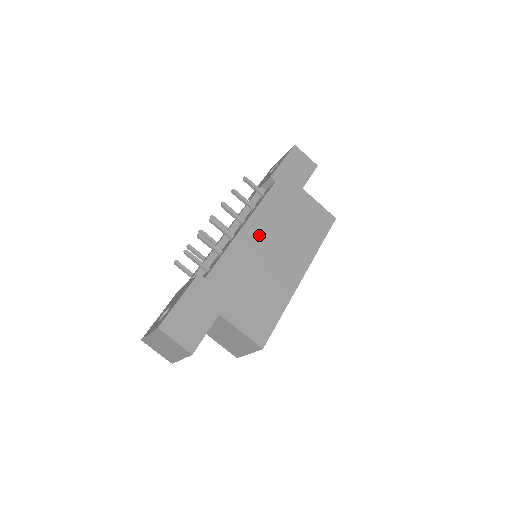
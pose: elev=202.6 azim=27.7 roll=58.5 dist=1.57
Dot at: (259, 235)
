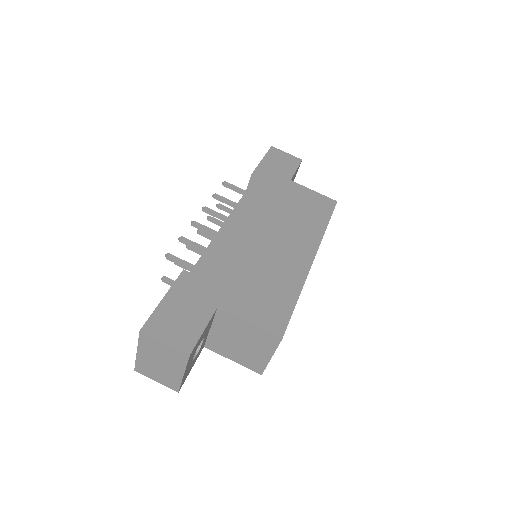
Dot at: (250, 226)
